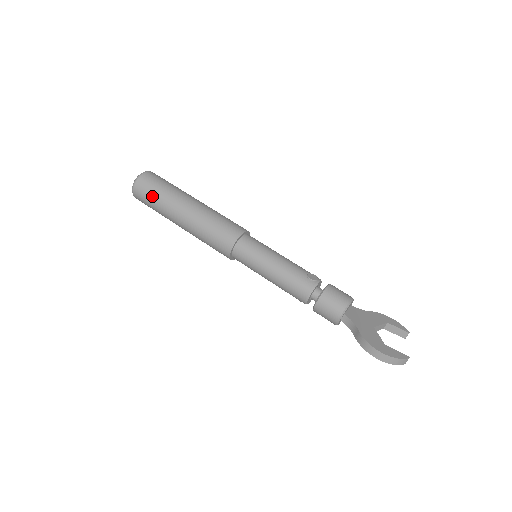
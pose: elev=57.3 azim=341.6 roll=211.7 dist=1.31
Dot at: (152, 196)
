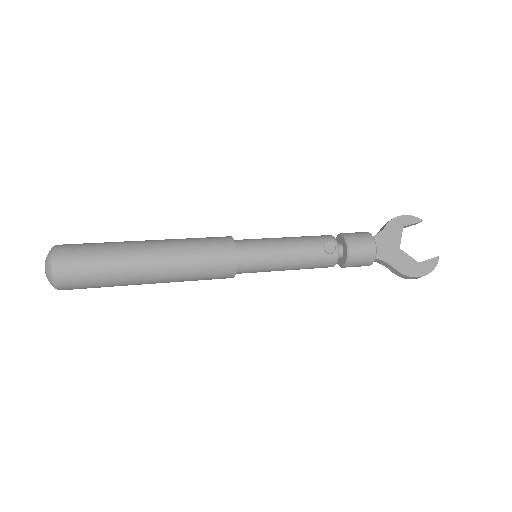
Dot at: (95, 286)
